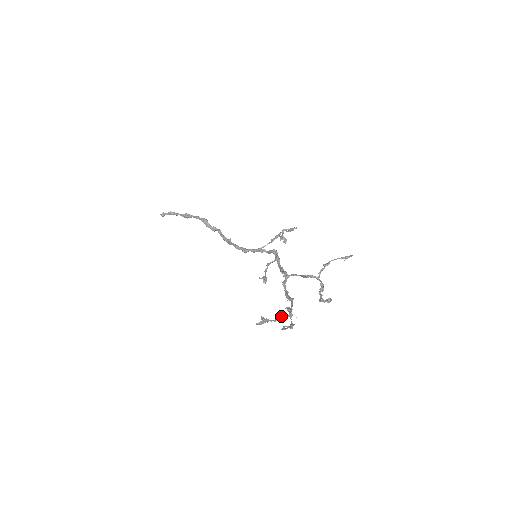
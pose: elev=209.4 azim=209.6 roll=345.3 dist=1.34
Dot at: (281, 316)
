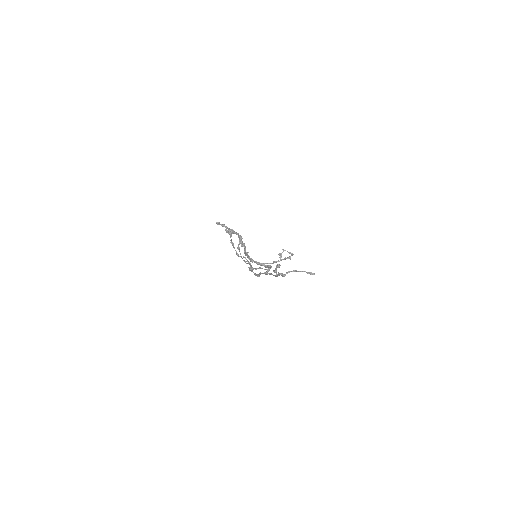
Dot at: (243, 256)
